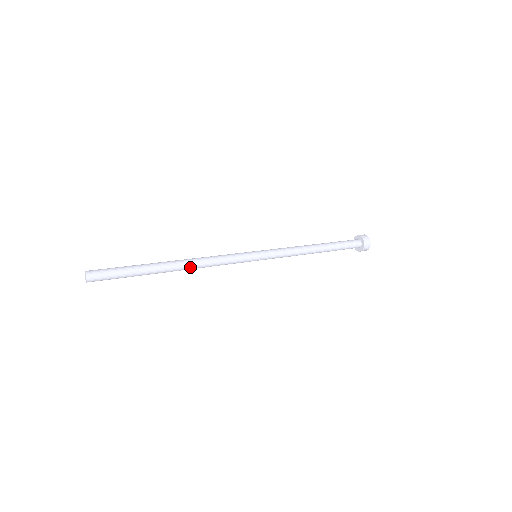
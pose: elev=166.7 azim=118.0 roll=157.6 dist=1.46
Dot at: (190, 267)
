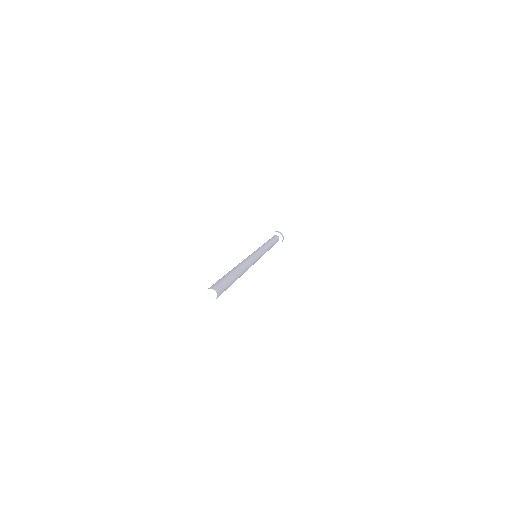
Dot at: (245, 269)
